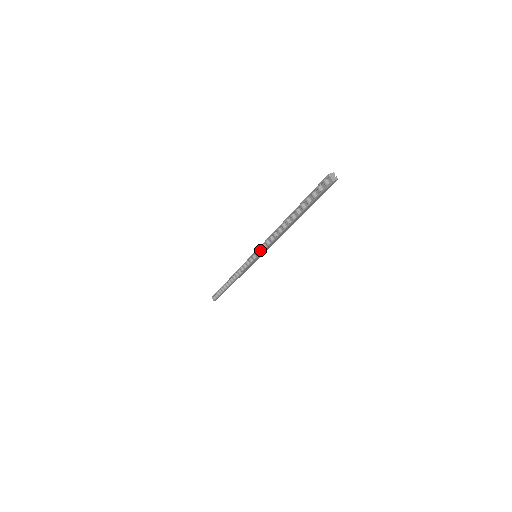
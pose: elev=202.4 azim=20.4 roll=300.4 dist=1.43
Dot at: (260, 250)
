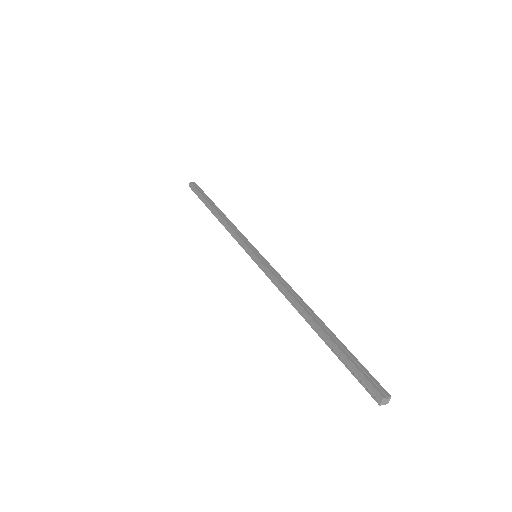
Dot at: (265, 271)
